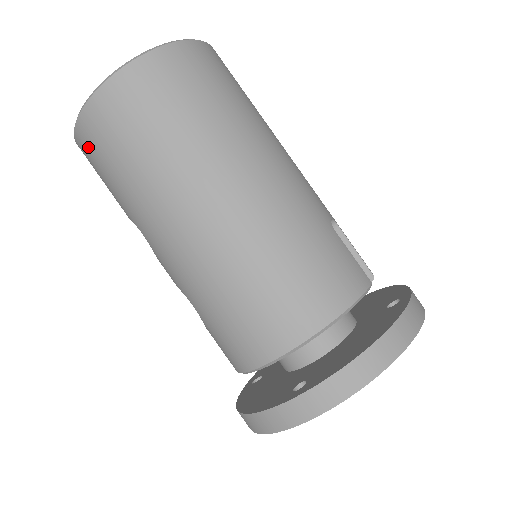
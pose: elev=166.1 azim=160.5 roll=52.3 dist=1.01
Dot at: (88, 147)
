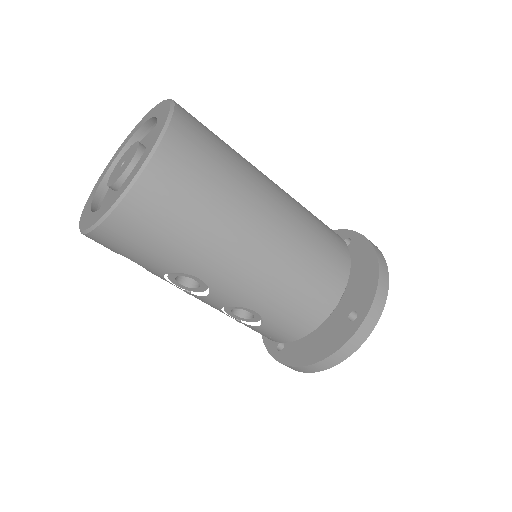
Dot at: (133, 224)
